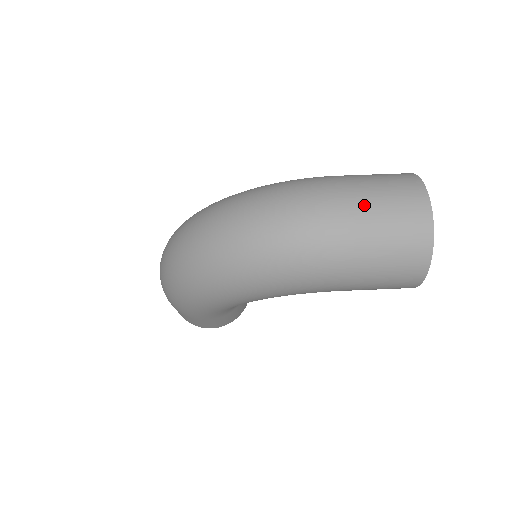
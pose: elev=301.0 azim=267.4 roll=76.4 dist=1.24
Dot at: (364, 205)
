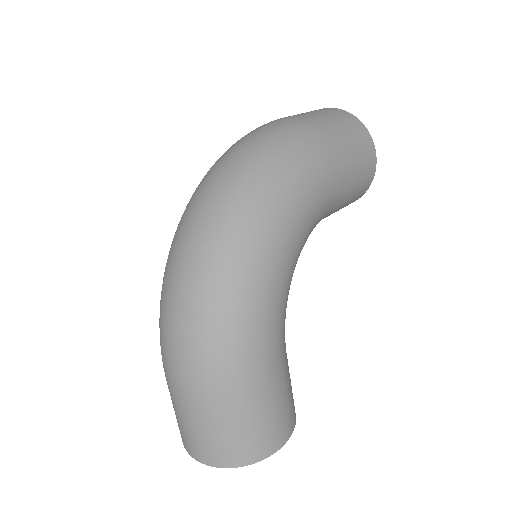
Dot at: occluded
